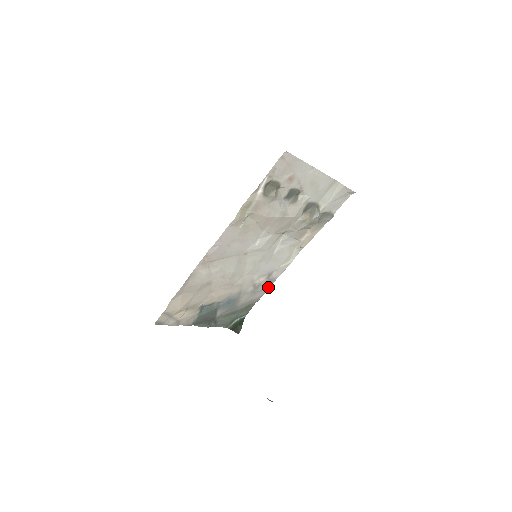
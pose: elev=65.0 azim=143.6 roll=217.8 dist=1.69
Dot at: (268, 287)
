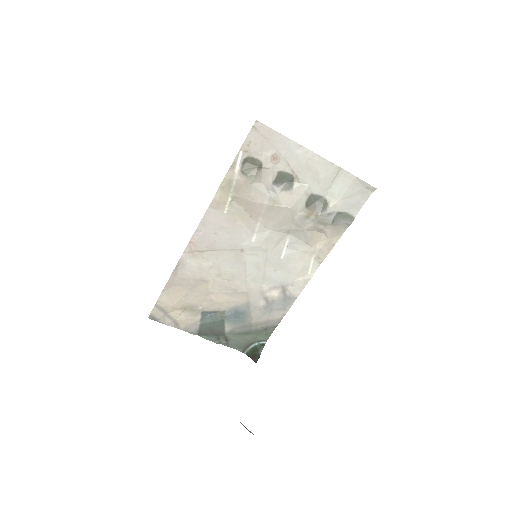
Dot at: (287, 307)
